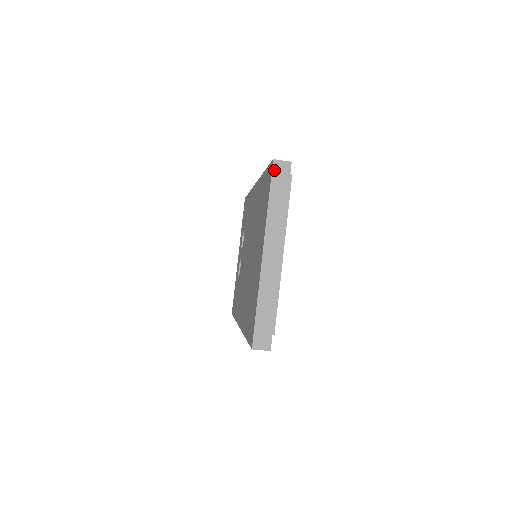
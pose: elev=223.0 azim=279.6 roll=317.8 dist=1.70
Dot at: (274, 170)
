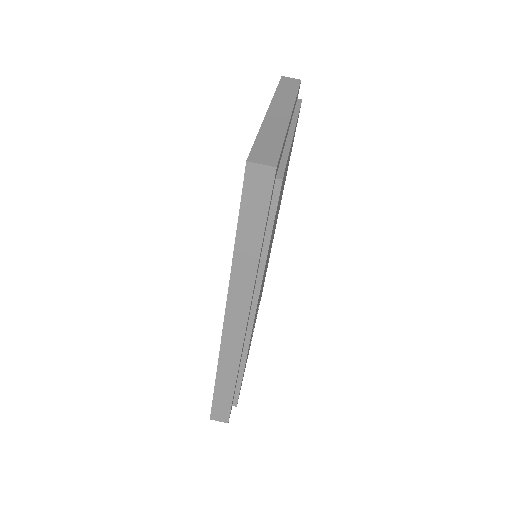
Dot at: (283, 80)
